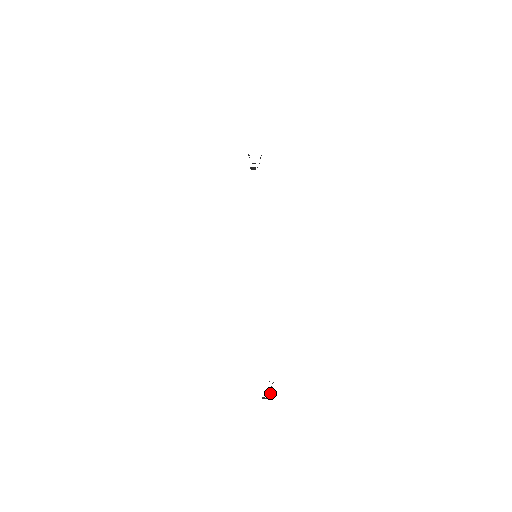
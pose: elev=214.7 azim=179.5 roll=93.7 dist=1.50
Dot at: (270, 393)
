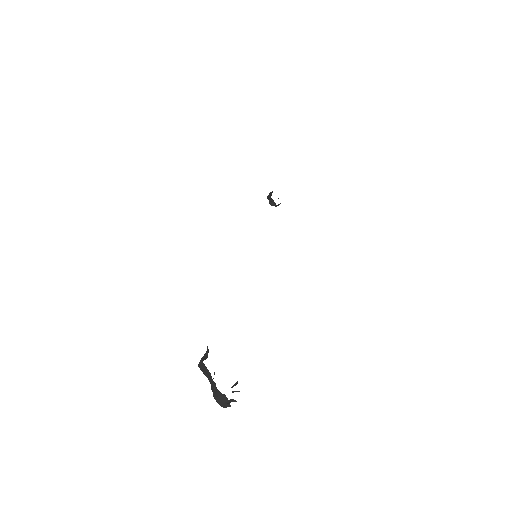
Dot at: occluded
